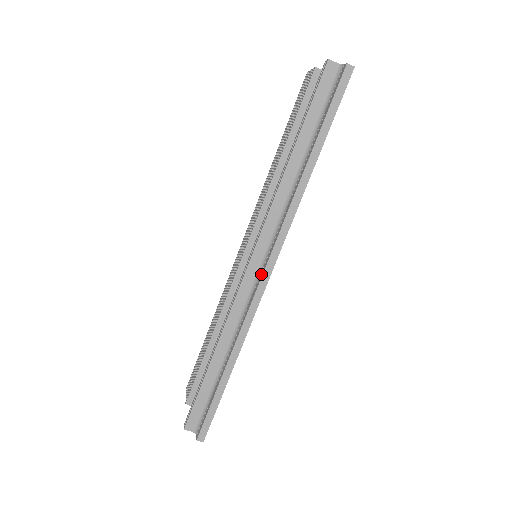
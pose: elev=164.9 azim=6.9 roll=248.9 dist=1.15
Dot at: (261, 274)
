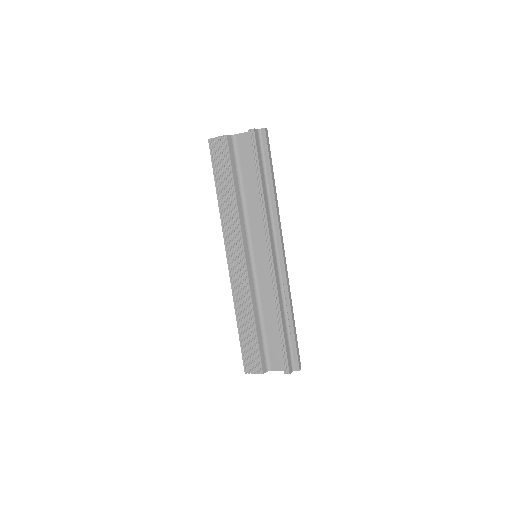
Dot at: (281, 257)
